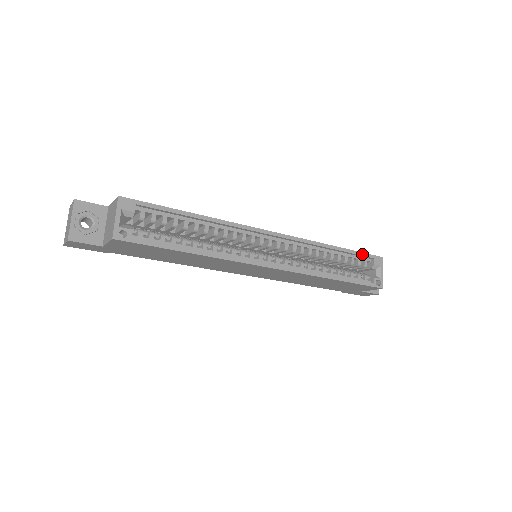
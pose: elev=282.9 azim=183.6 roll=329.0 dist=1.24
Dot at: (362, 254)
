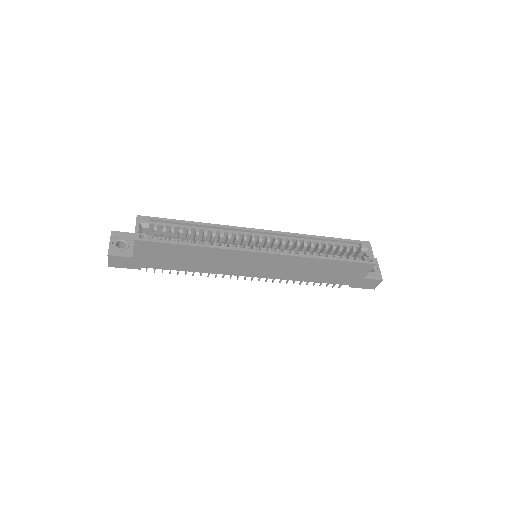
Dot at: (348, 240)
